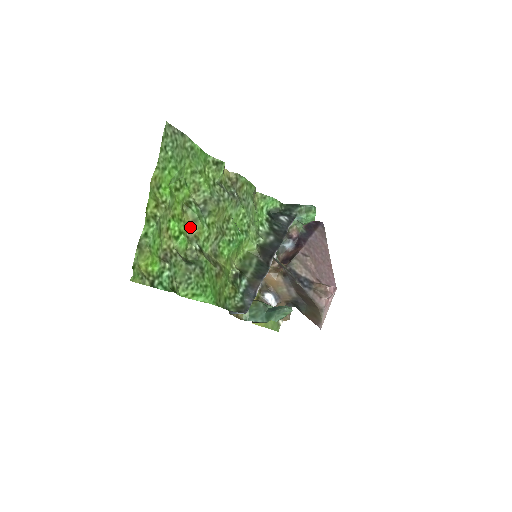
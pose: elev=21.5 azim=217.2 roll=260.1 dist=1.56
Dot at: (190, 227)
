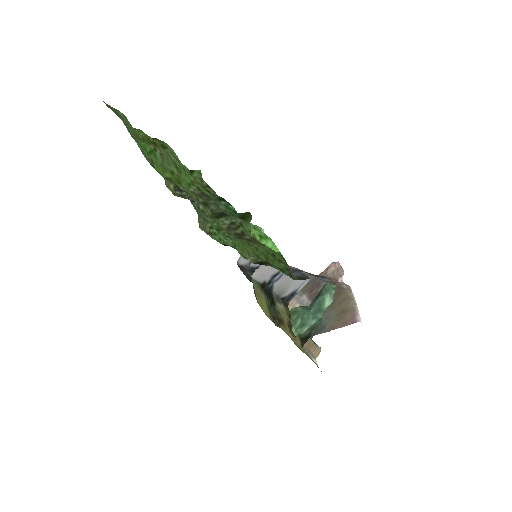
Dot at: occluded
